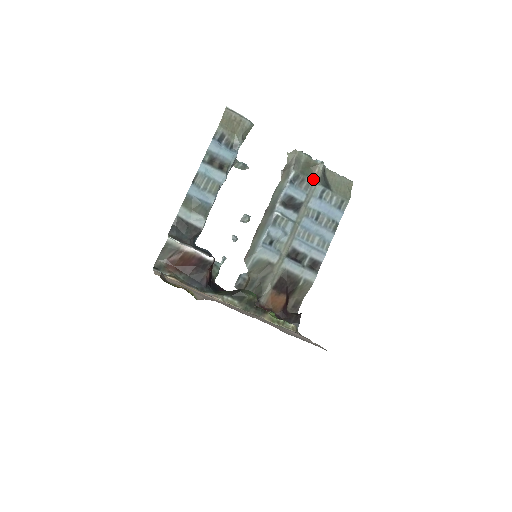
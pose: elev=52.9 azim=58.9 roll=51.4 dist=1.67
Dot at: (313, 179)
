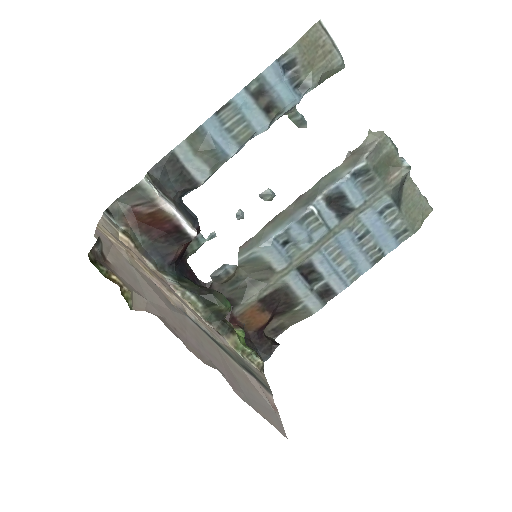
Dot at: (385, 184)
